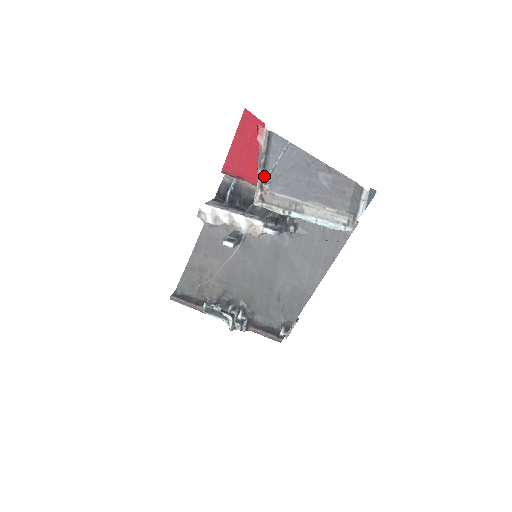
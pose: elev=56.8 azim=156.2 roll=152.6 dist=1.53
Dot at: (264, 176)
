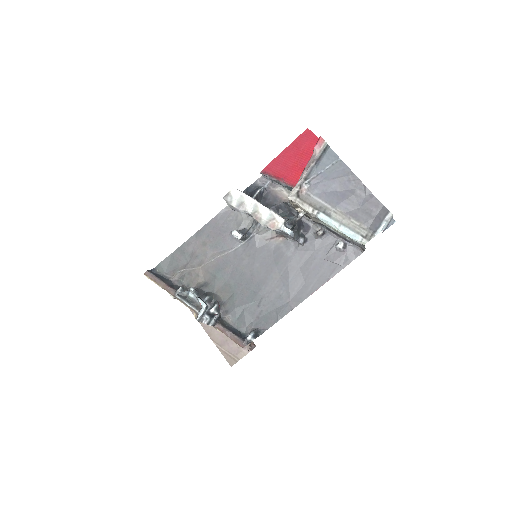
Dot at: (308, 177)
